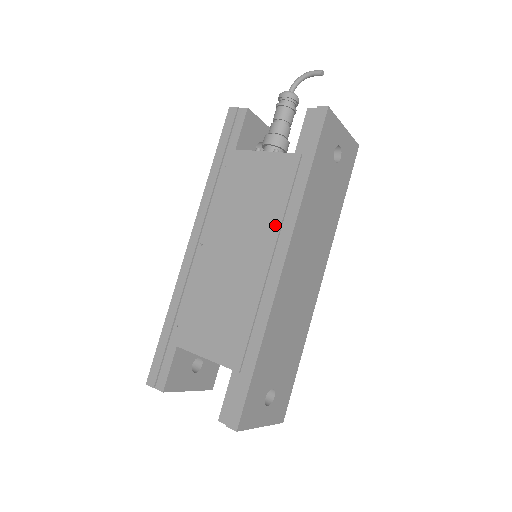
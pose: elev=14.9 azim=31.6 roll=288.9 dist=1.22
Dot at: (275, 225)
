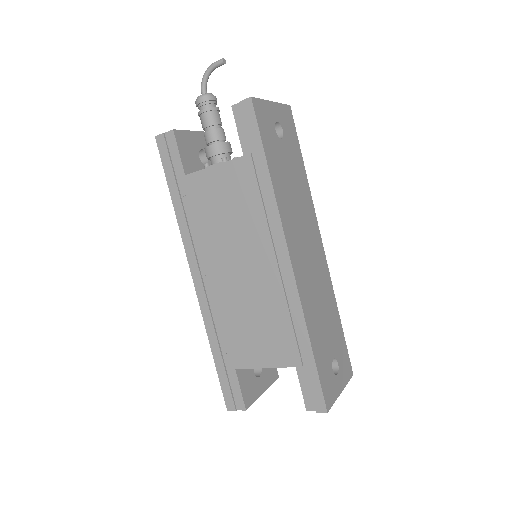
Dot at: (263, 229)
